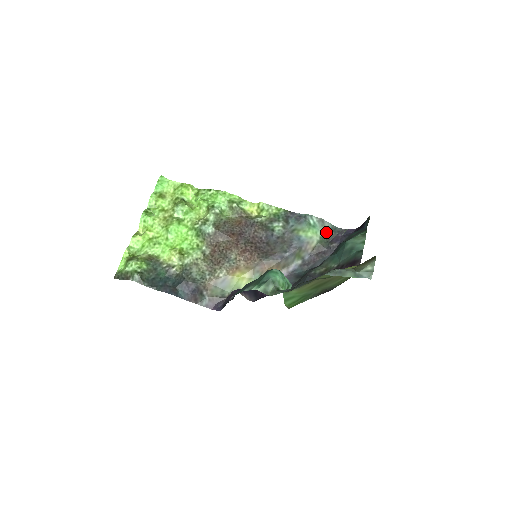
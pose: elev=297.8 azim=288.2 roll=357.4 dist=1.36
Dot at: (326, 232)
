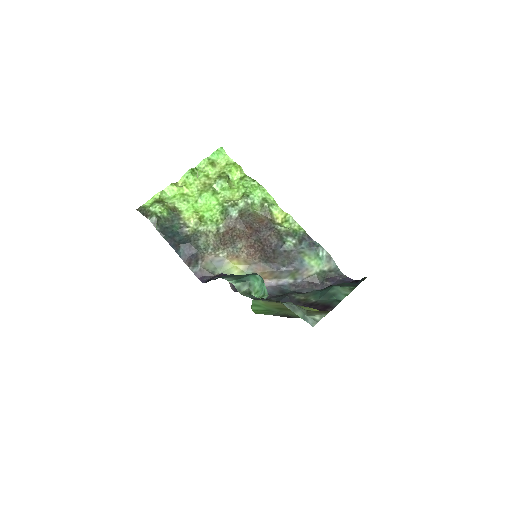
Dot at: (328, 269)
